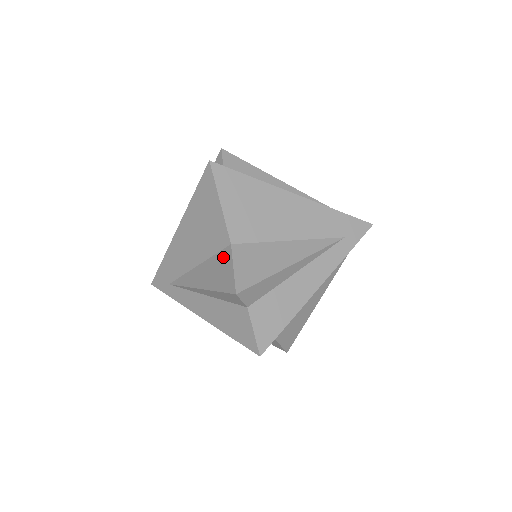
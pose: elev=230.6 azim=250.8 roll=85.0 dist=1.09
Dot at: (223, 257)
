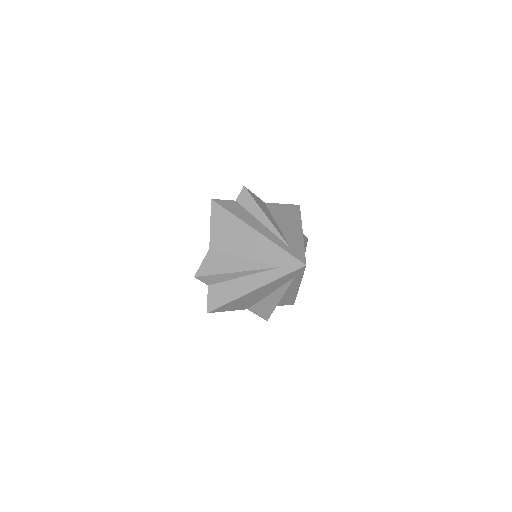
Dot at: occluded
